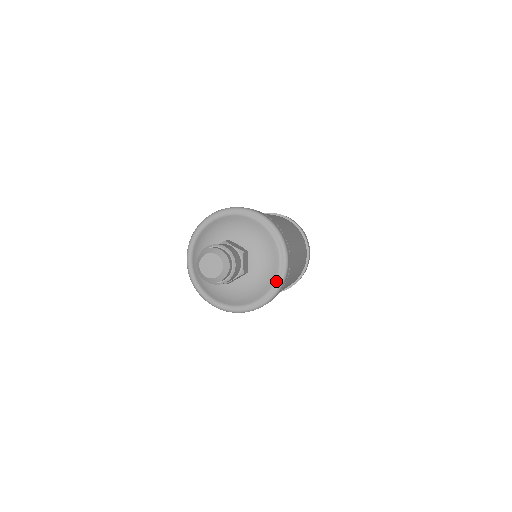
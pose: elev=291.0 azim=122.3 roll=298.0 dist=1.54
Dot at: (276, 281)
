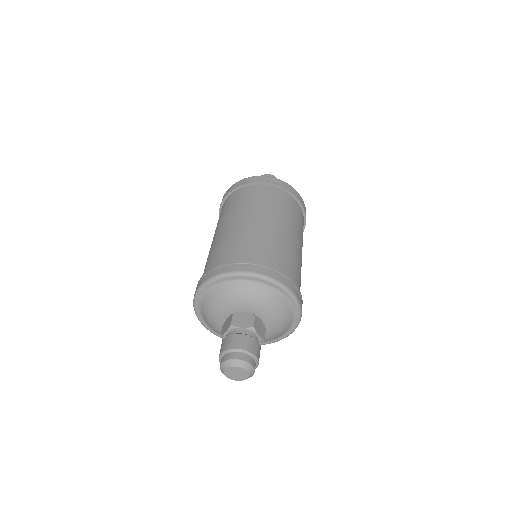
Dot at: (294, 315)
